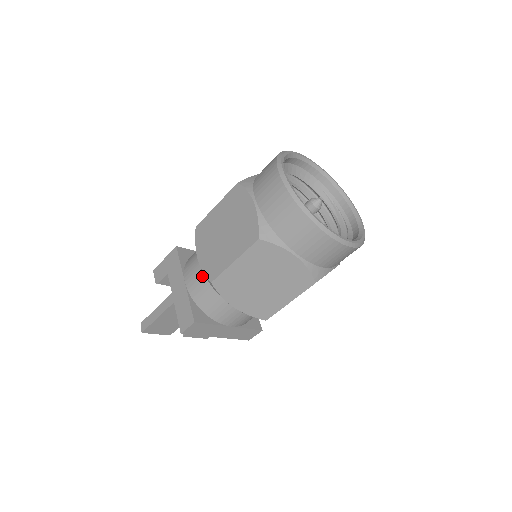
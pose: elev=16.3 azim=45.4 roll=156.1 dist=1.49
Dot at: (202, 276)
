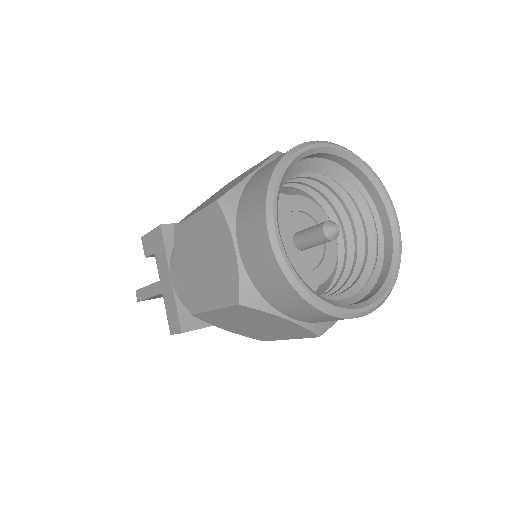
Dot at: occluded
